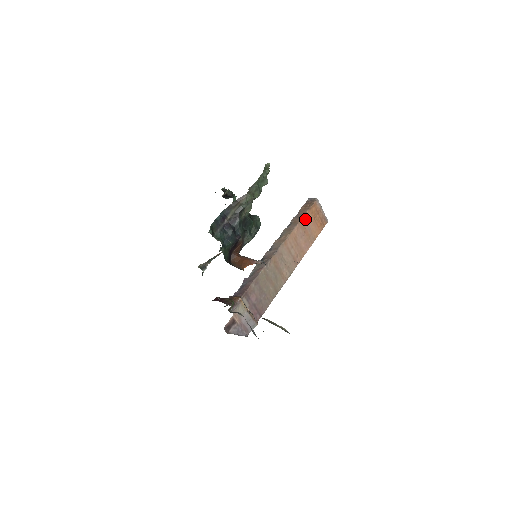
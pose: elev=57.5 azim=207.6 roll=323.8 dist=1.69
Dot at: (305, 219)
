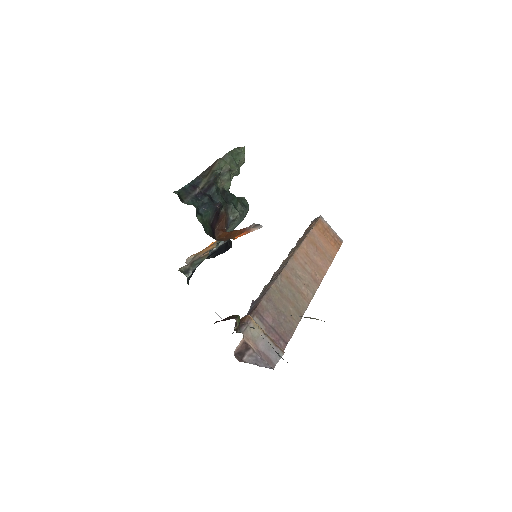
Dot at: (313, 235)
